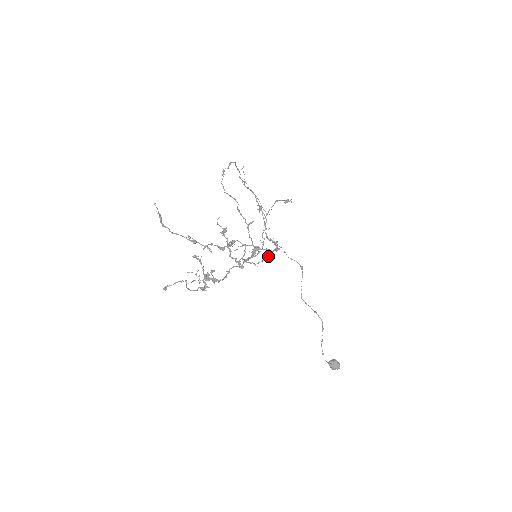
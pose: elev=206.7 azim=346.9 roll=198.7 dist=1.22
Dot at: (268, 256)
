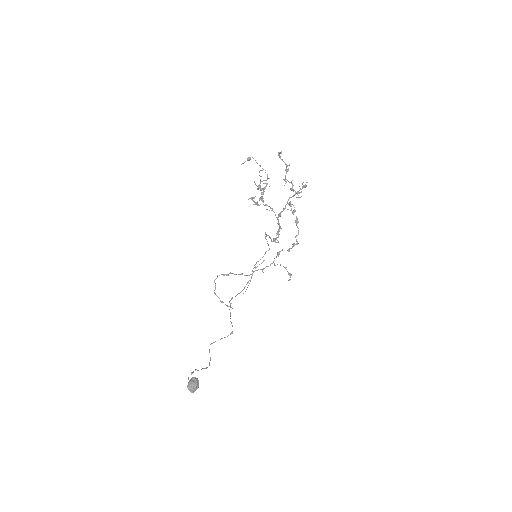
Dot at: (223, 302)
